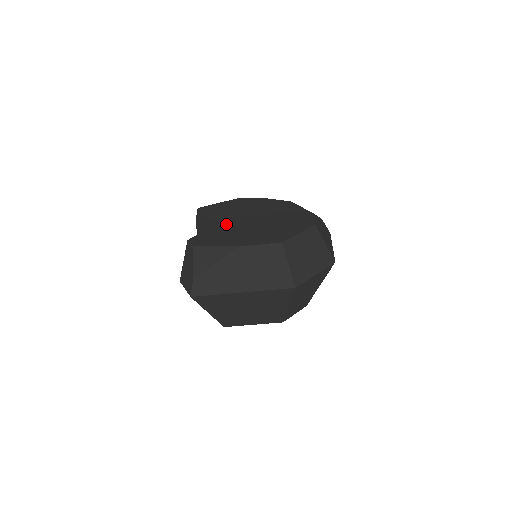
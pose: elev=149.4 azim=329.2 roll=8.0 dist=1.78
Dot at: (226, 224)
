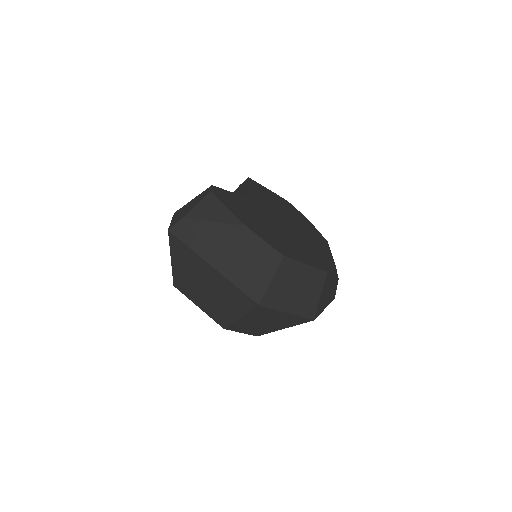
Dot at: (256, 205)
